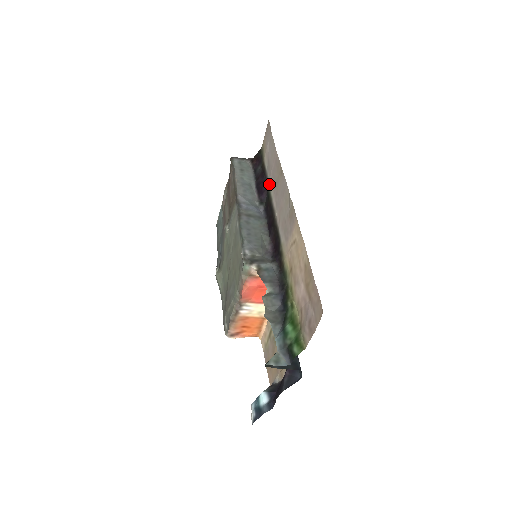
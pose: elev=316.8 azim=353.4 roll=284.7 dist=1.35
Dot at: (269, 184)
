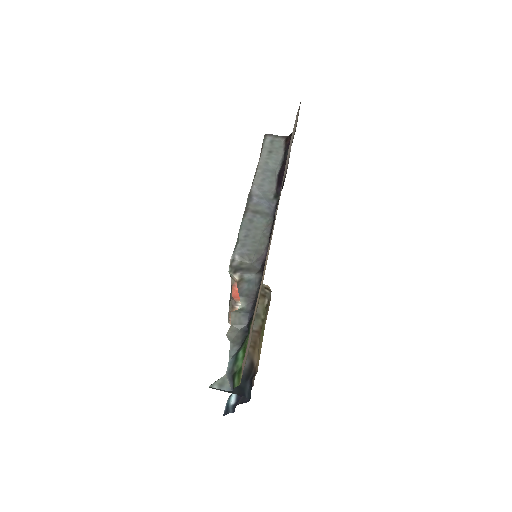
Dot at: occluded
